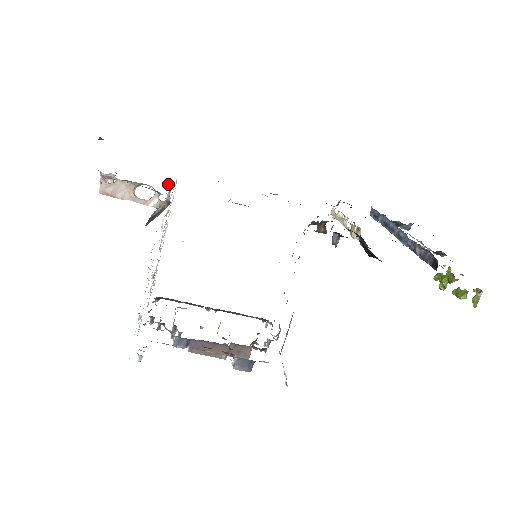
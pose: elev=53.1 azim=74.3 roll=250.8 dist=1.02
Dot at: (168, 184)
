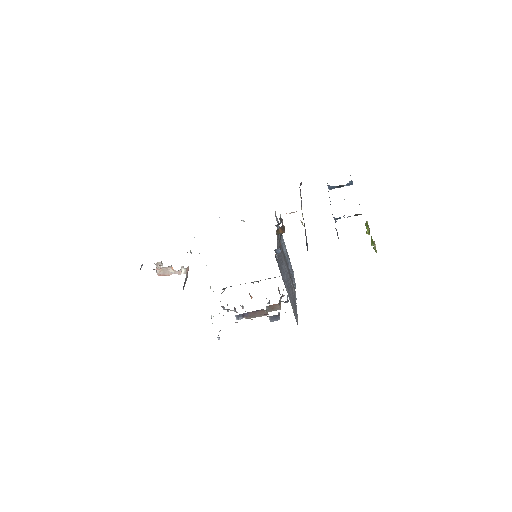
Dot at: (187, 252)
